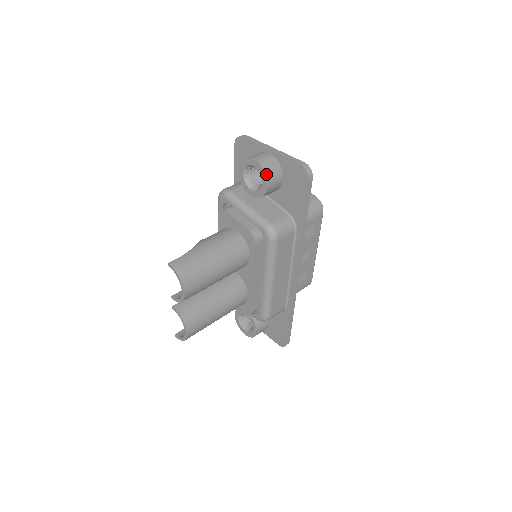
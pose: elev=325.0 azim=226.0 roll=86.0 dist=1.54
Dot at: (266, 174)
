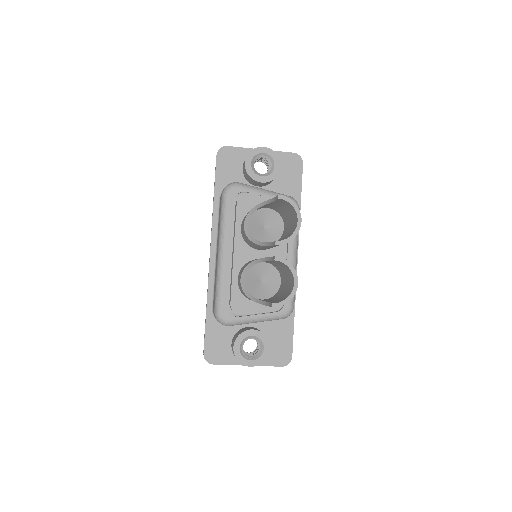
Dot at: (278, 157)
